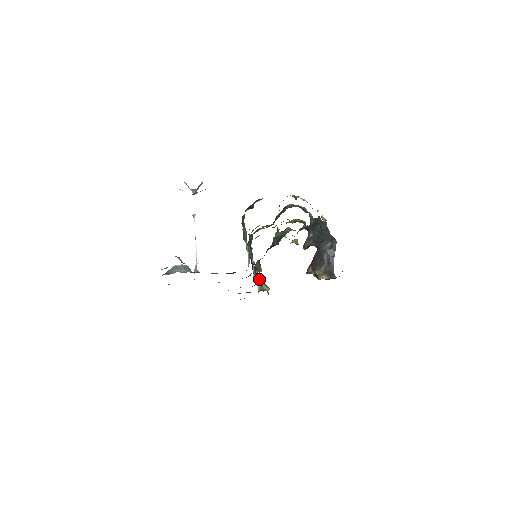
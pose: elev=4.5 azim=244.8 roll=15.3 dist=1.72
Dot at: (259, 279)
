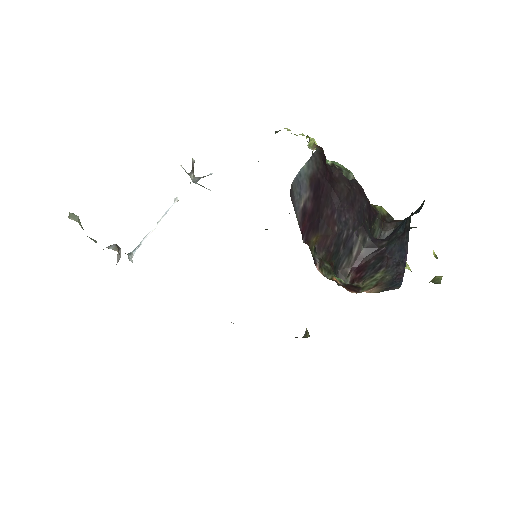
Dot at: occluded
